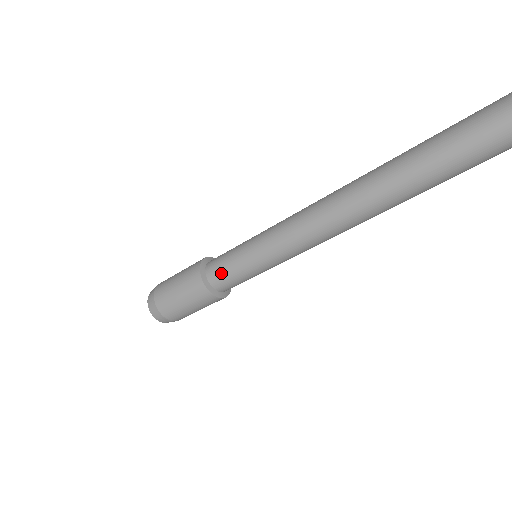
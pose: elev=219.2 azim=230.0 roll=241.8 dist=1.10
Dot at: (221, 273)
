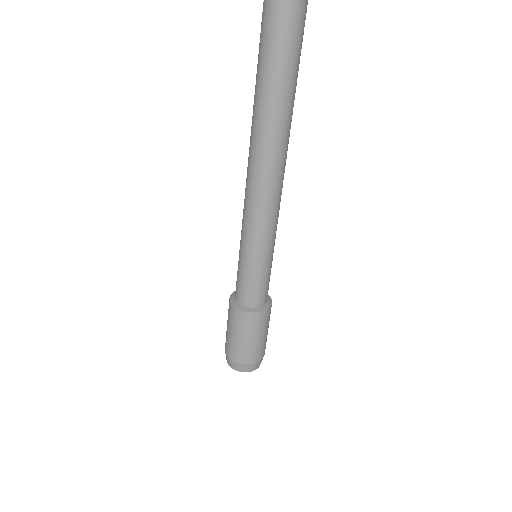
Dot at: (238, 286)
